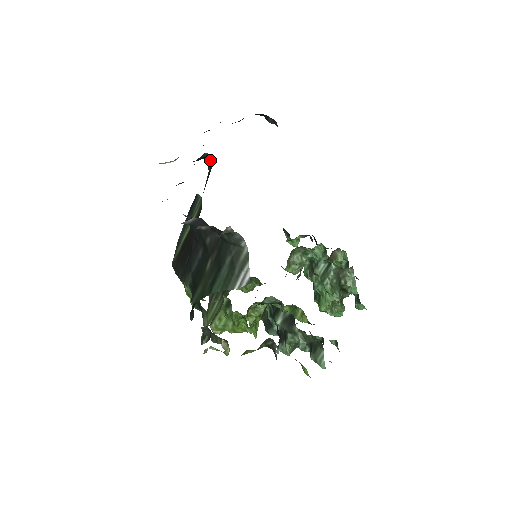
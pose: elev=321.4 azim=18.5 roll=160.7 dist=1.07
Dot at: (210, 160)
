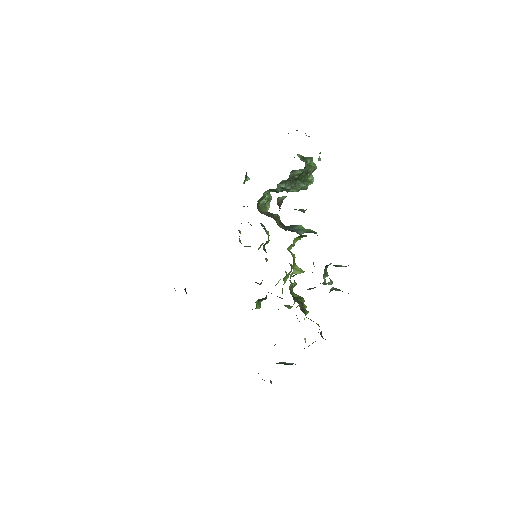
Dot at: occluded
